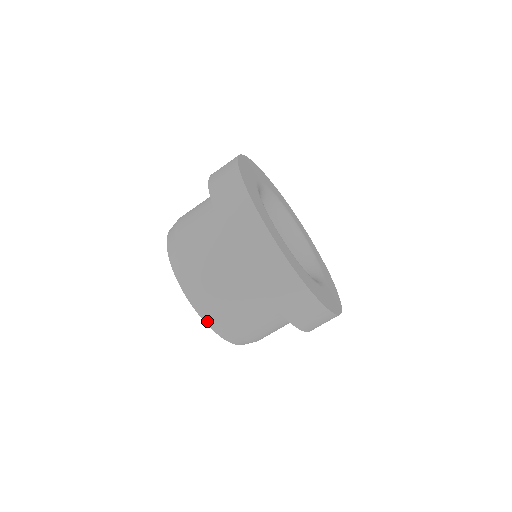
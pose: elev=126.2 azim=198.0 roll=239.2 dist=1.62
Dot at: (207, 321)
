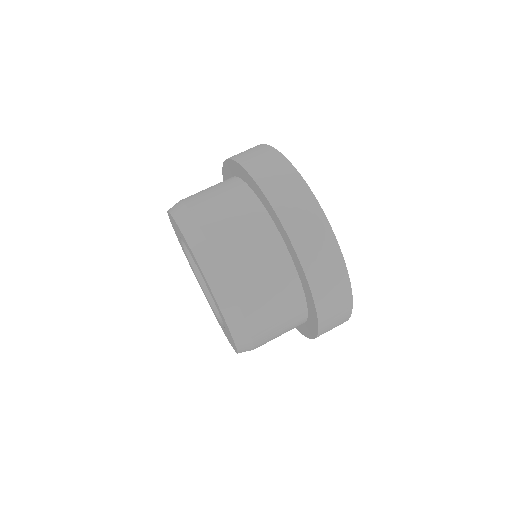
Dot at: (225, 313)
